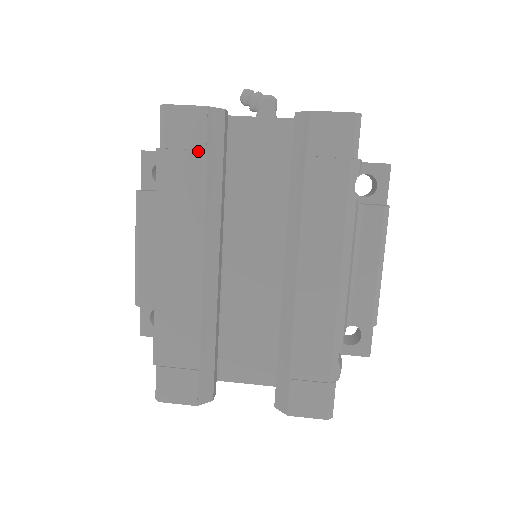
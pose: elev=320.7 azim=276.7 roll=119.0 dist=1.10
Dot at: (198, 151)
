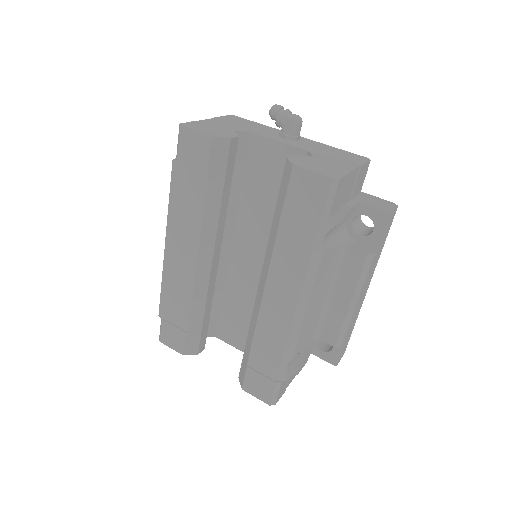
Dot at: (202, 172)
